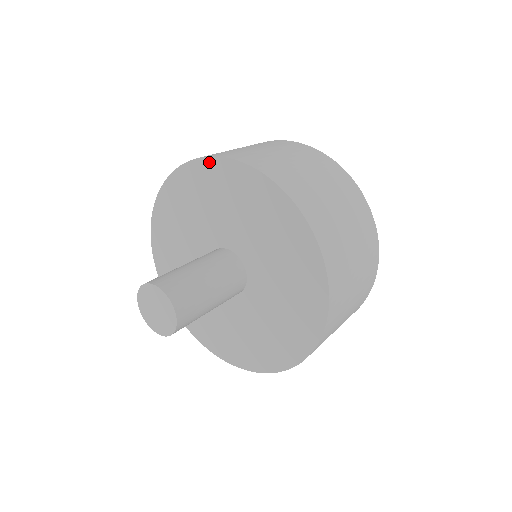
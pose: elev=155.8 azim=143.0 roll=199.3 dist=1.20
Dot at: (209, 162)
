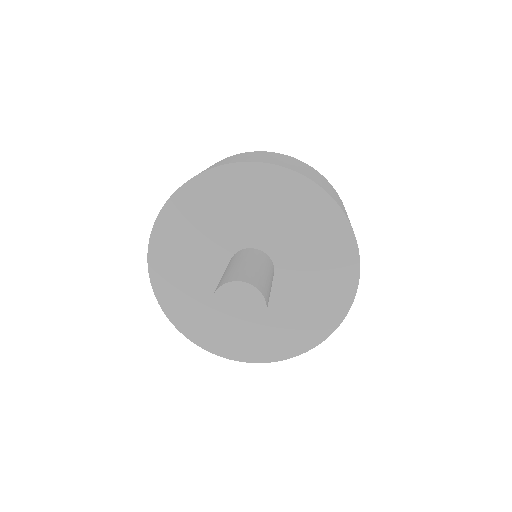
Dot at: (180, 194)
